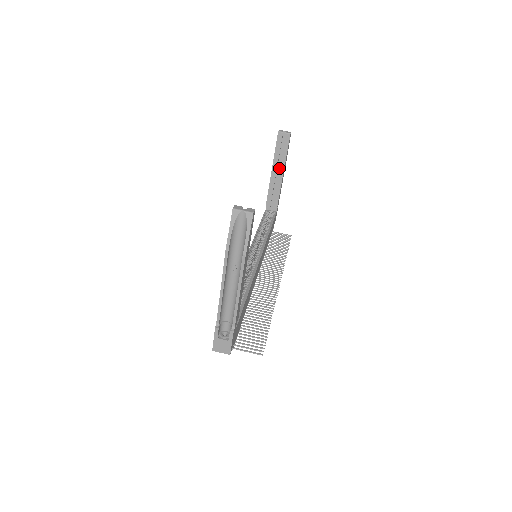
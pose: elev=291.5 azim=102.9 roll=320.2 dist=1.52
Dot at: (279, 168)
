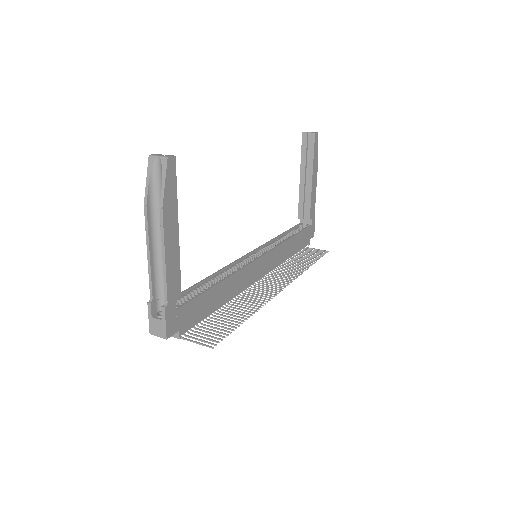
Dot at: (307, 173)
